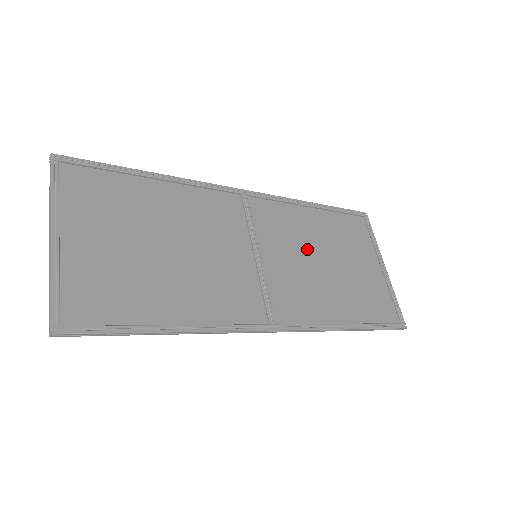
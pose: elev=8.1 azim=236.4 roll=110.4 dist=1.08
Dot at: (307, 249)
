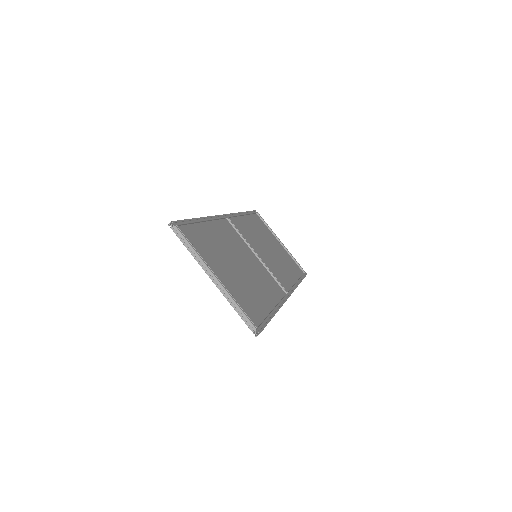
Dot at: (261, 243)
